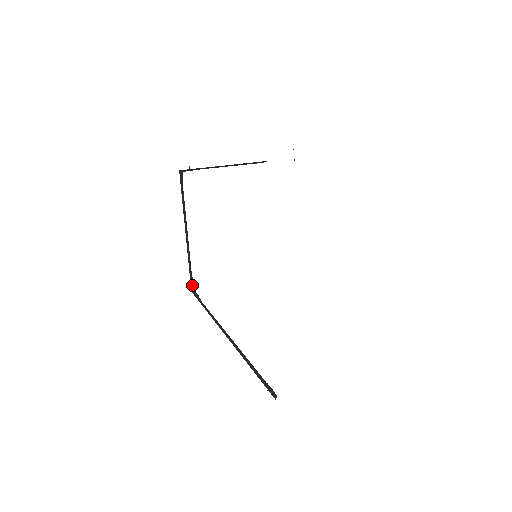
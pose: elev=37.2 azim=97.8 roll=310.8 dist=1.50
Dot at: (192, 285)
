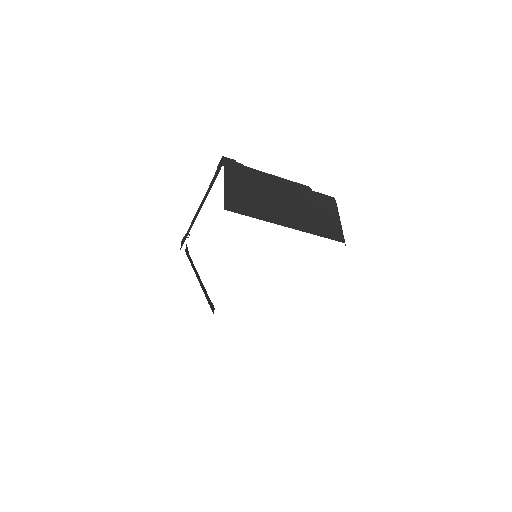
Dot at: occluded
